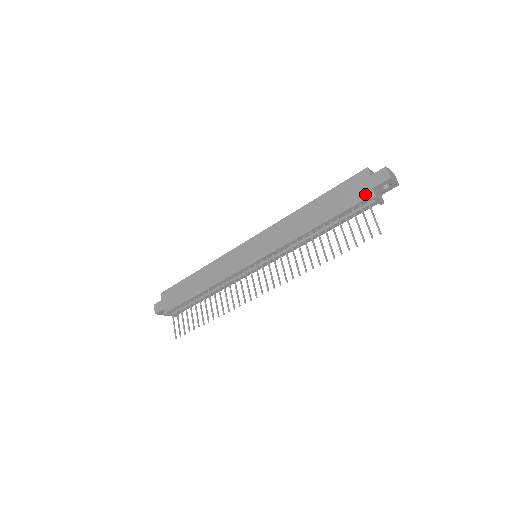
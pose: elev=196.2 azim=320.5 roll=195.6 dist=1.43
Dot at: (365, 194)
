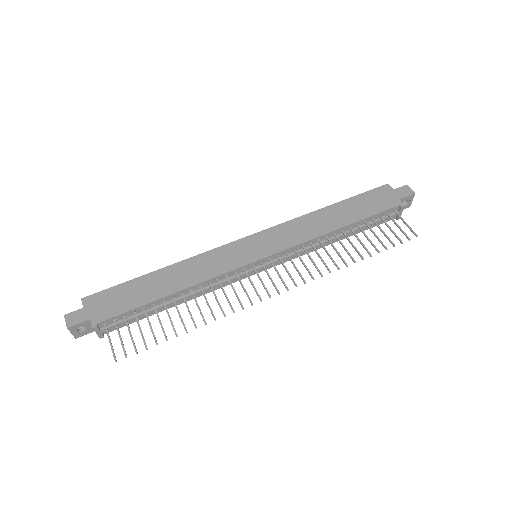
Dot at: (393, 203)
